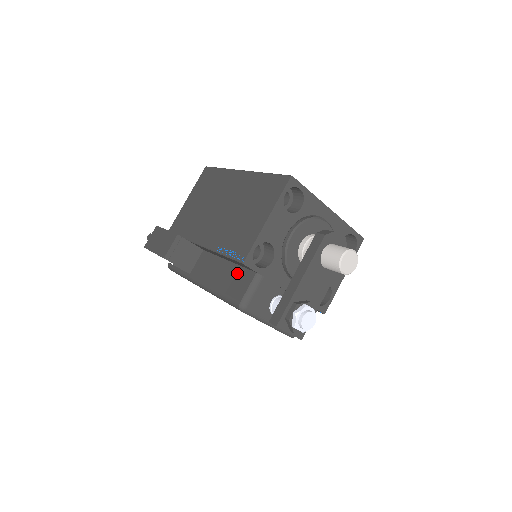
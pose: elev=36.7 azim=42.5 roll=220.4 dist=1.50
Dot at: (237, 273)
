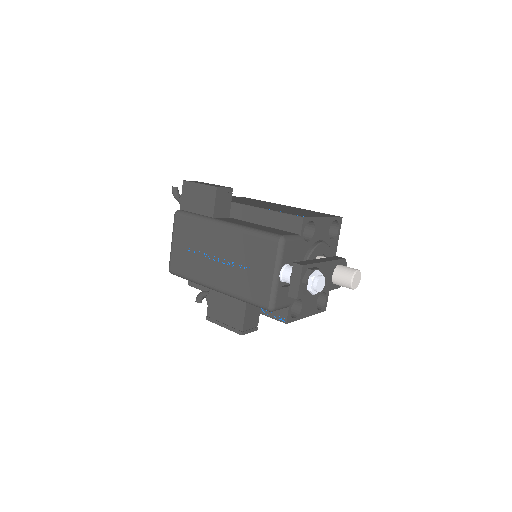
Dot at: (276, 230)
